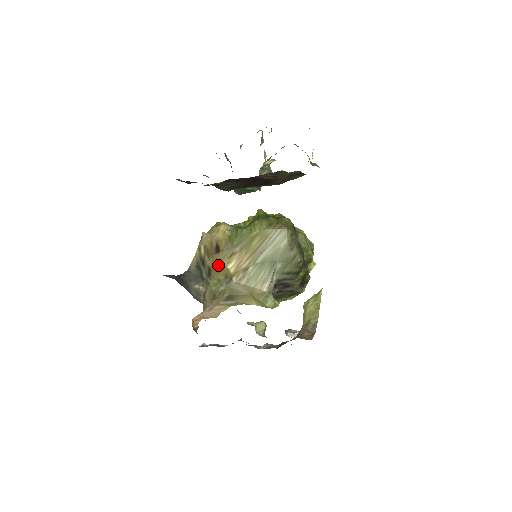
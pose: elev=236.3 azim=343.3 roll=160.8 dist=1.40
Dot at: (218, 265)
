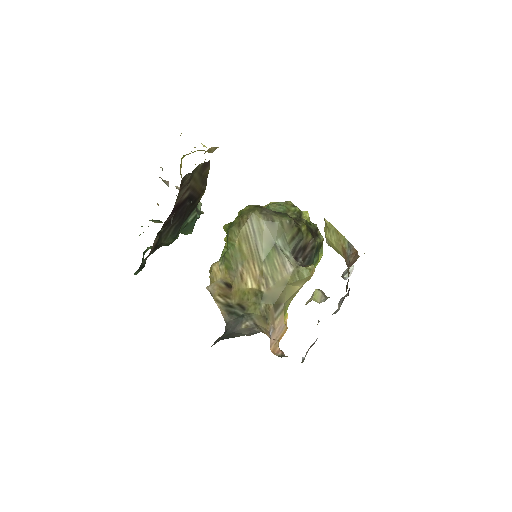
Dot at: (241, 295)
